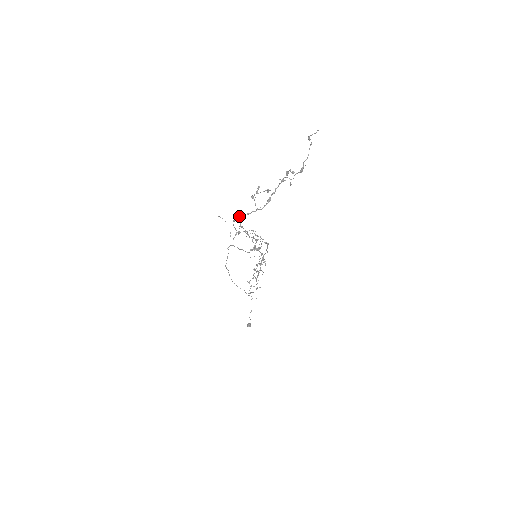
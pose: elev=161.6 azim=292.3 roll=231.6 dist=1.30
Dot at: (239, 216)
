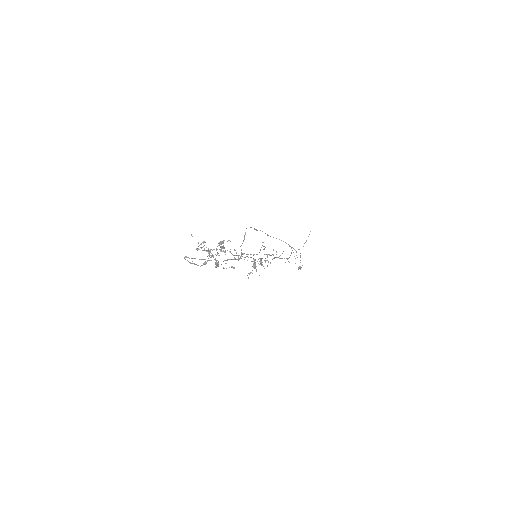
Dot at: (185, 259)
